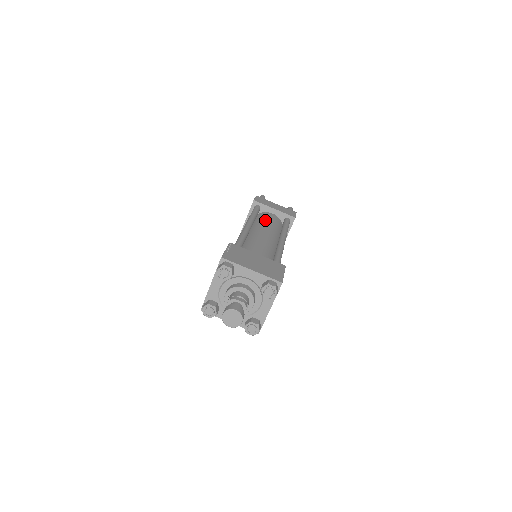
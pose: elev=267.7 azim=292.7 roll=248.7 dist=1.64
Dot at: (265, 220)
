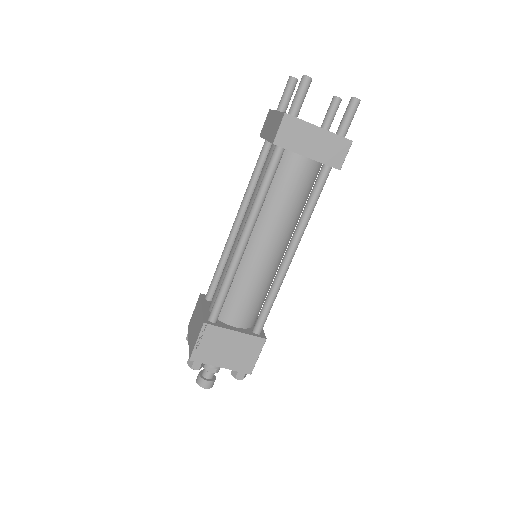
Dot at: (281, 195)
